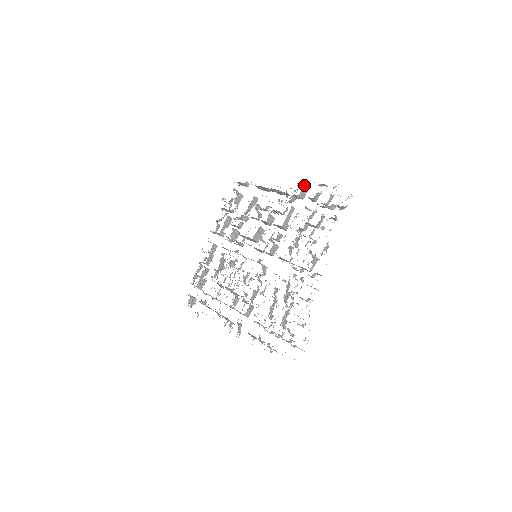
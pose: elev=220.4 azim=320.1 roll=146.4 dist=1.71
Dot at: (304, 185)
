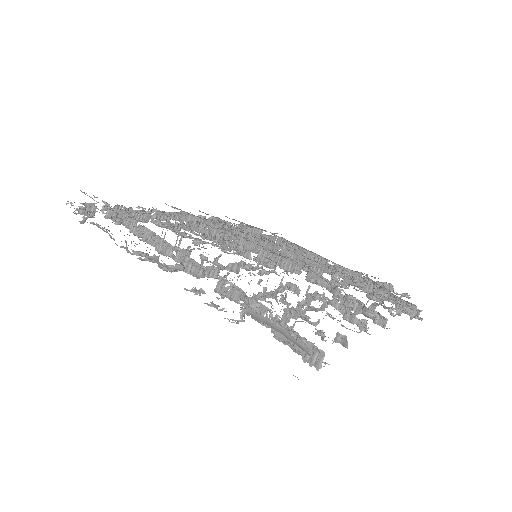
Dot at: occluded
